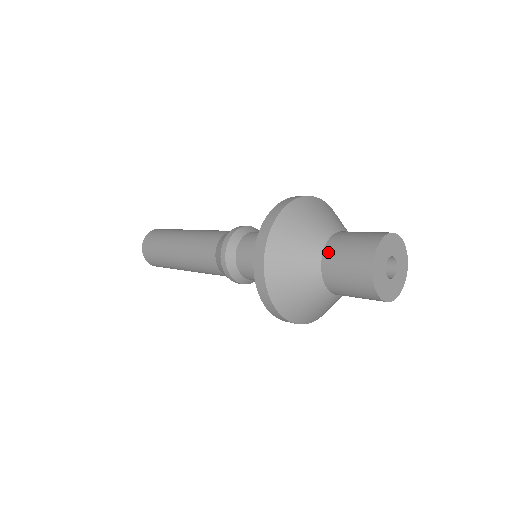
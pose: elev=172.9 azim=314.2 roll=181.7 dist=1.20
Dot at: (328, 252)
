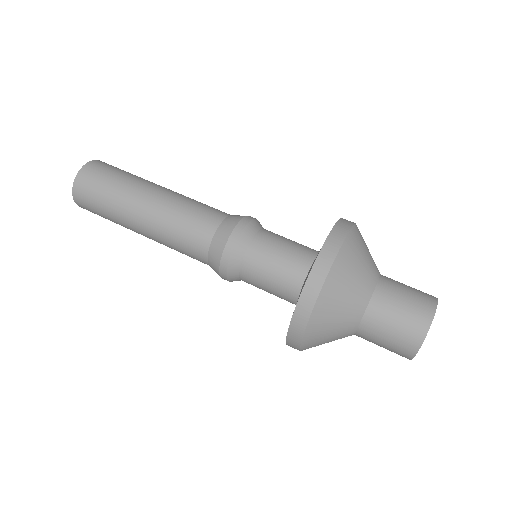
Dot at: (376, 304)
